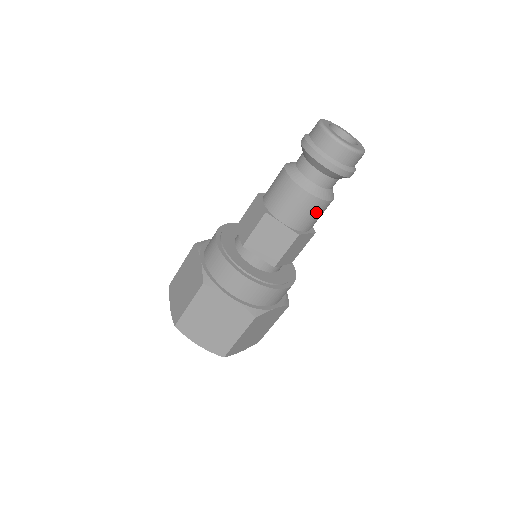
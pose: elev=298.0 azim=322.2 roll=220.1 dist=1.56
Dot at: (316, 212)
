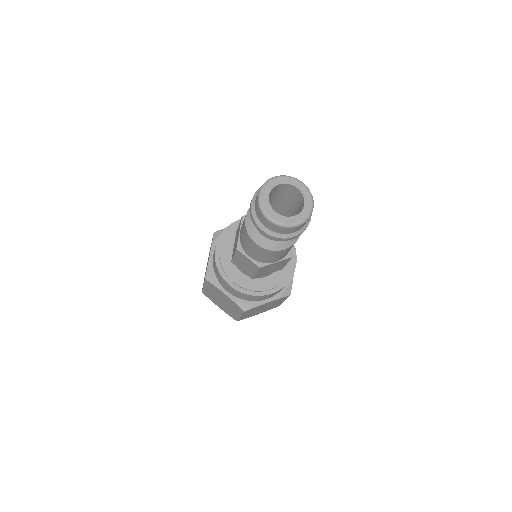
Dot at: occluded
